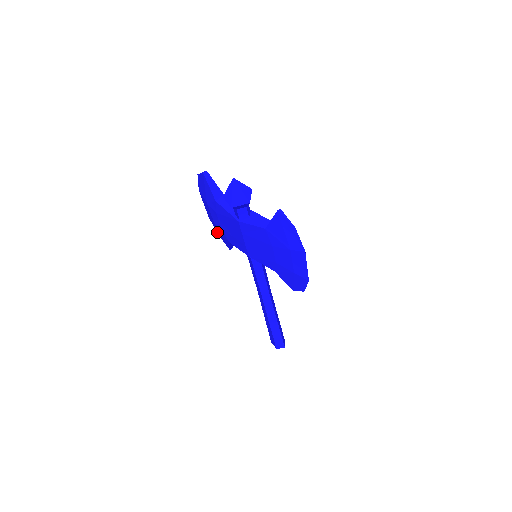
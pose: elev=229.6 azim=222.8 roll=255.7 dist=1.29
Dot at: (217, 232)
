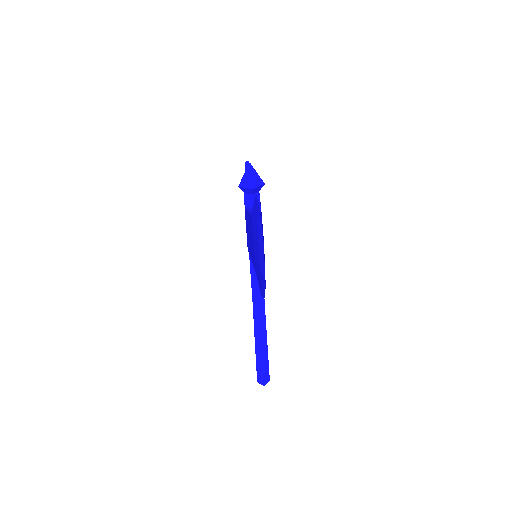
Dot at: occluded
